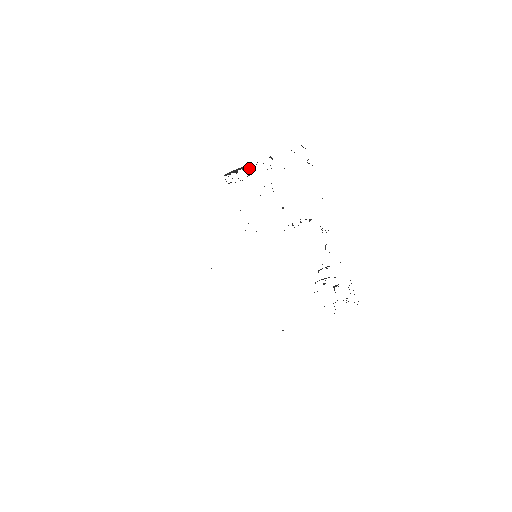
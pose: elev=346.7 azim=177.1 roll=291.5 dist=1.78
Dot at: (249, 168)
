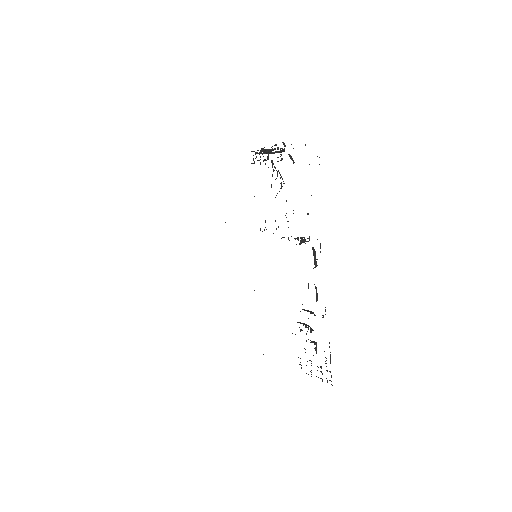
Dot at: (267, 151)
